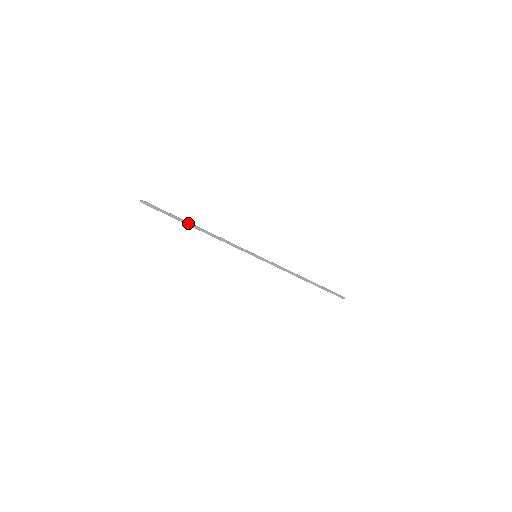
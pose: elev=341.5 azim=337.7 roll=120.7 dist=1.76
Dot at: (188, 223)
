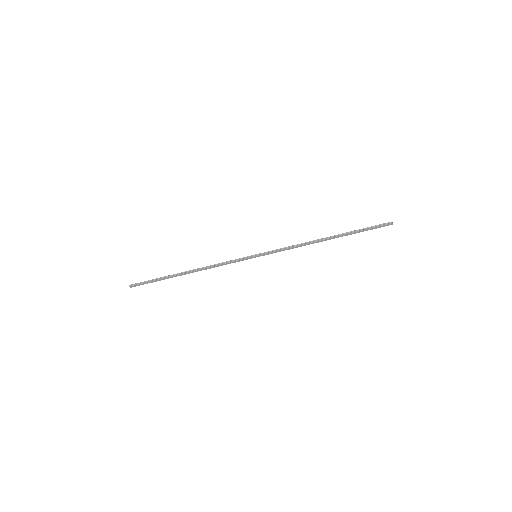
Dot at: (176, 276)
